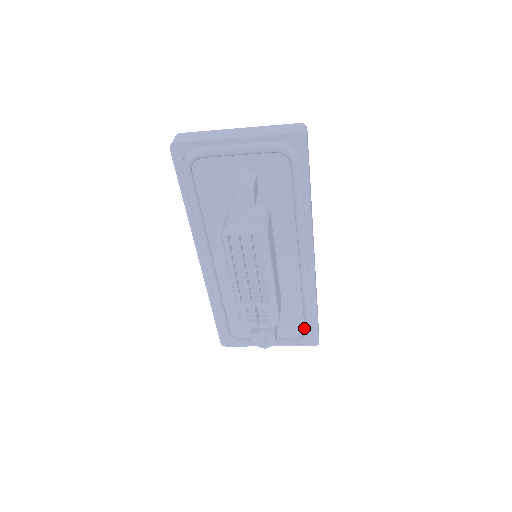
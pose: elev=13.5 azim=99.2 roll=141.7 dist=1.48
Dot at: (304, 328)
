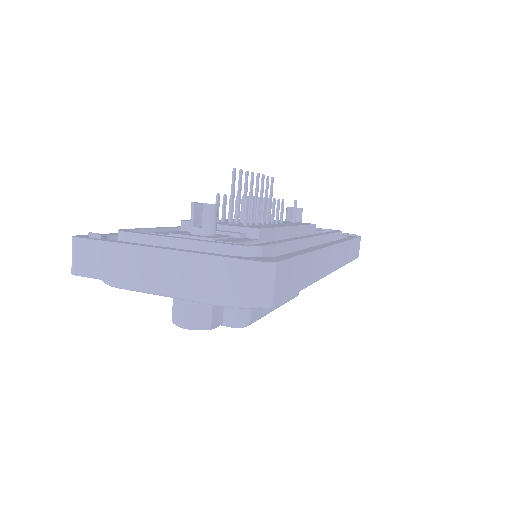
Dot at: occluded
